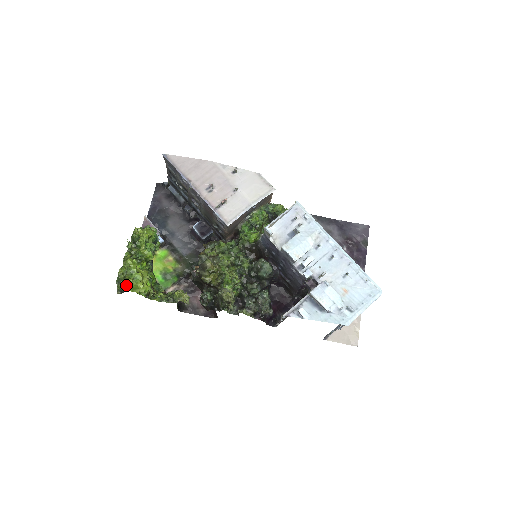
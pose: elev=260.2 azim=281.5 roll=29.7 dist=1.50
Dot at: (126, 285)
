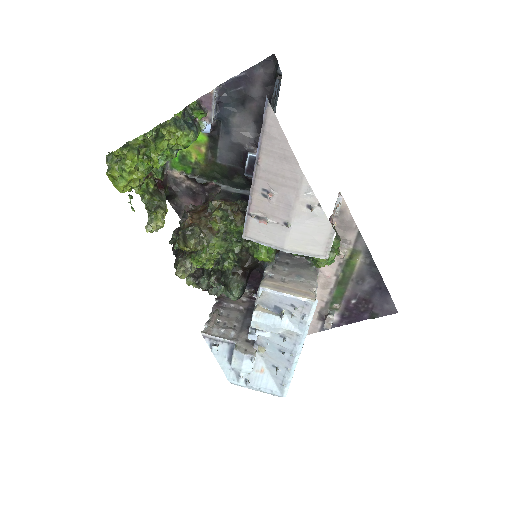
Dot at: (109, 173)
